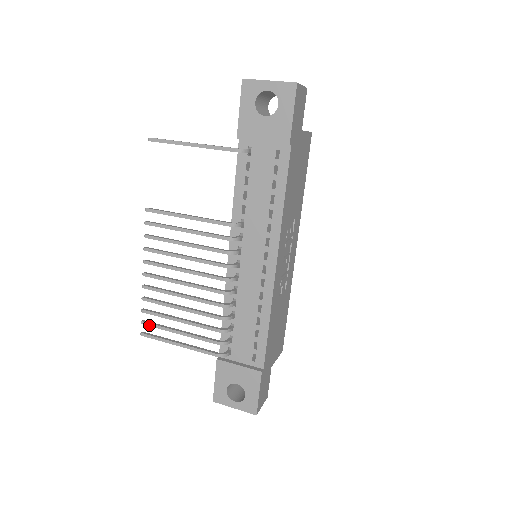
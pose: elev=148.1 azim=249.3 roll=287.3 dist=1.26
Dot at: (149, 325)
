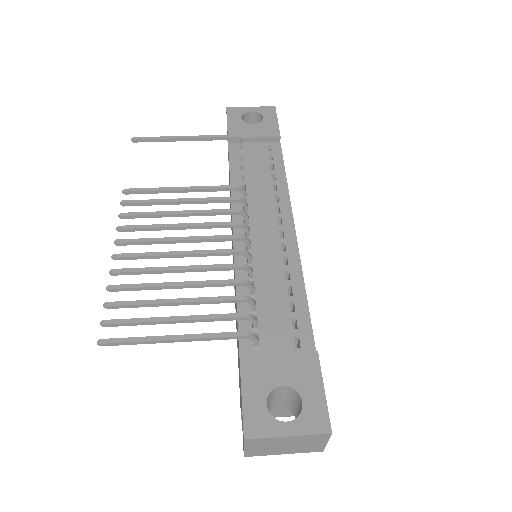
Dot at: (118, 322)
